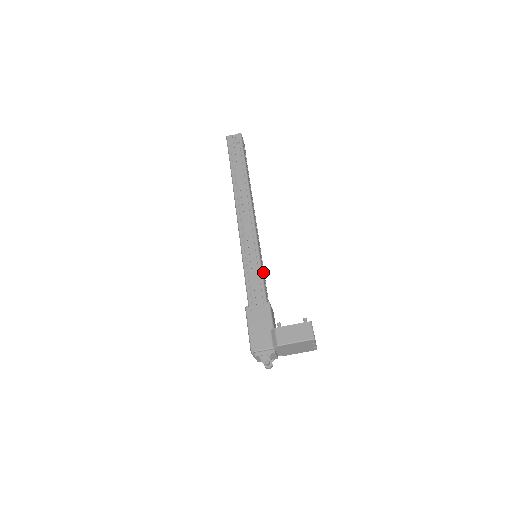
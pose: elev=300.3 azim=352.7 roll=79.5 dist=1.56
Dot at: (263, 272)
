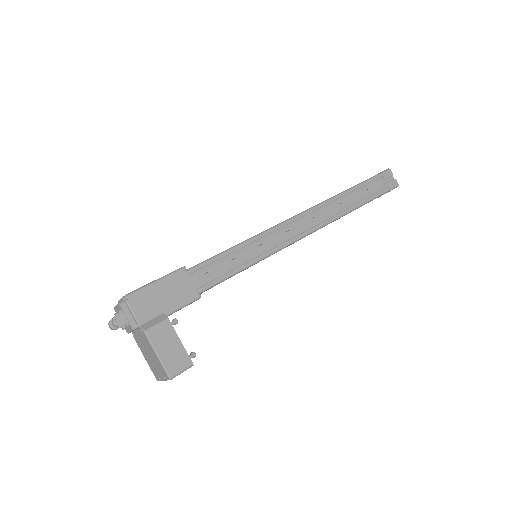
Dot at: occluded
